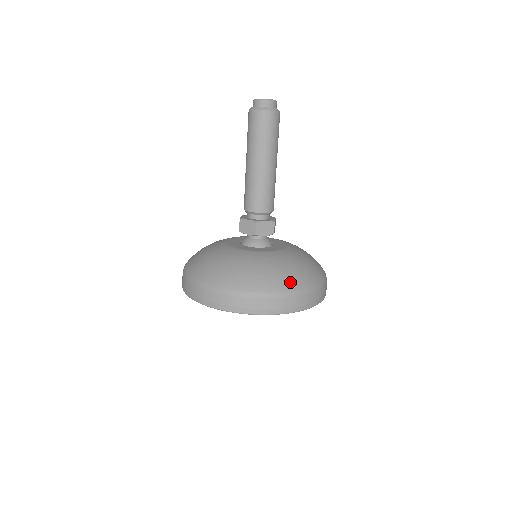
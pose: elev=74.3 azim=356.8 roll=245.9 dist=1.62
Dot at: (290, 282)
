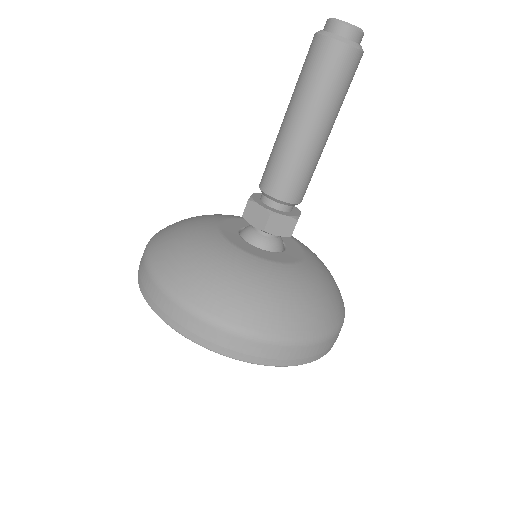
Dot at: (292, 323)
